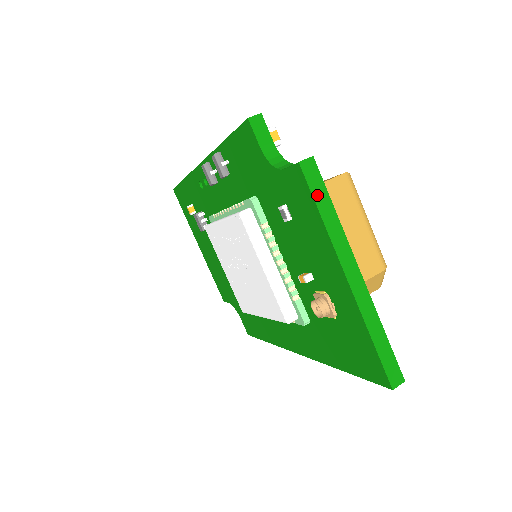
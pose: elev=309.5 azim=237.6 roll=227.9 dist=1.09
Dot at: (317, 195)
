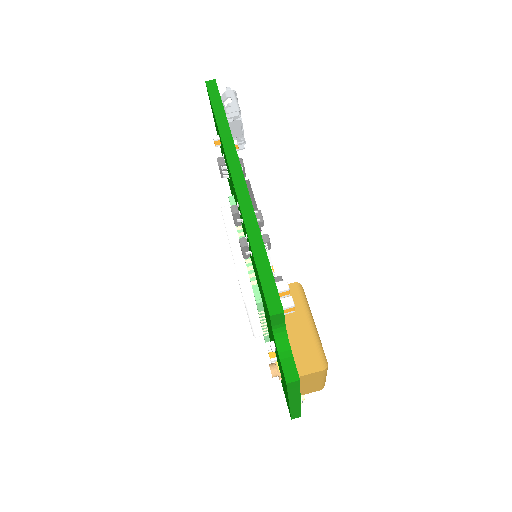
Dot at: (291, 389)
